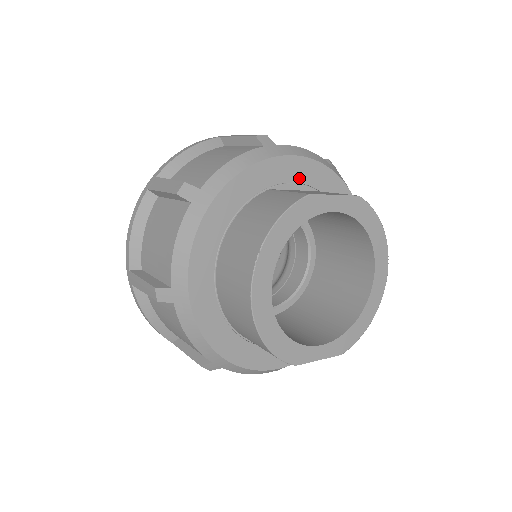
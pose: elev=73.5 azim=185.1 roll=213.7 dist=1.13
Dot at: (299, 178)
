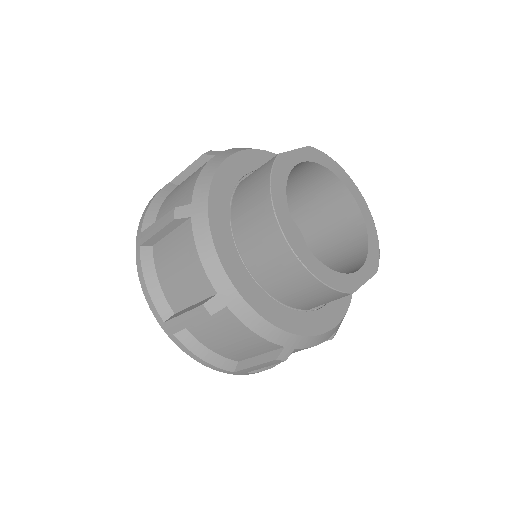
Dot at: (255, 166)
